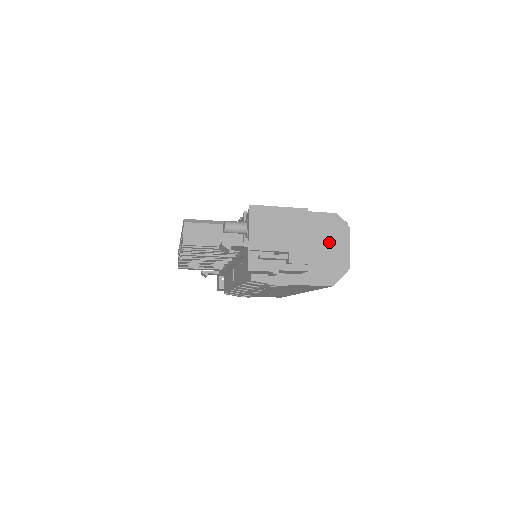
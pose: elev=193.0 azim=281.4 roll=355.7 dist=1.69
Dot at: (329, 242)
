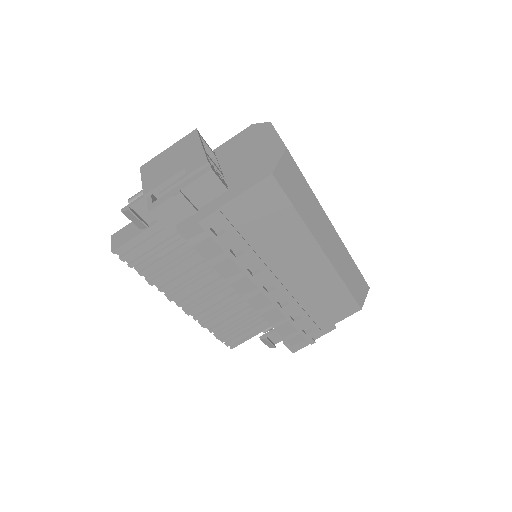
Dot at: (252, 147)
